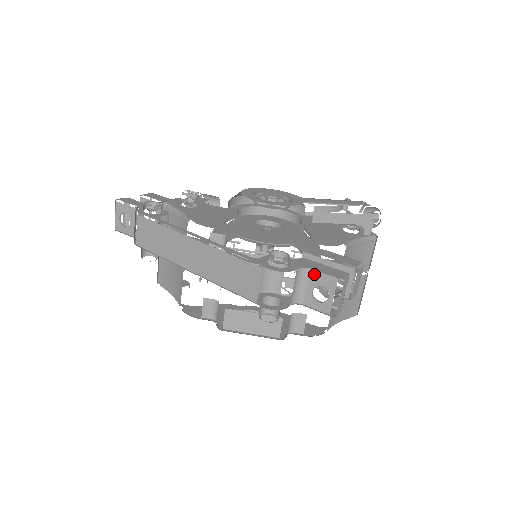
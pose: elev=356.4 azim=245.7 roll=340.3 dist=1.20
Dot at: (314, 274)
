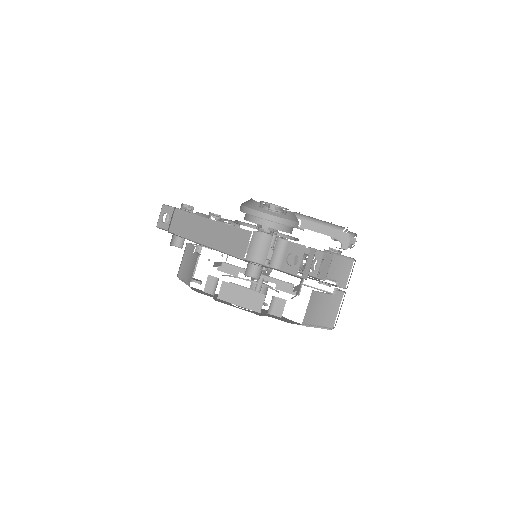
Dot at: (290, 244)
